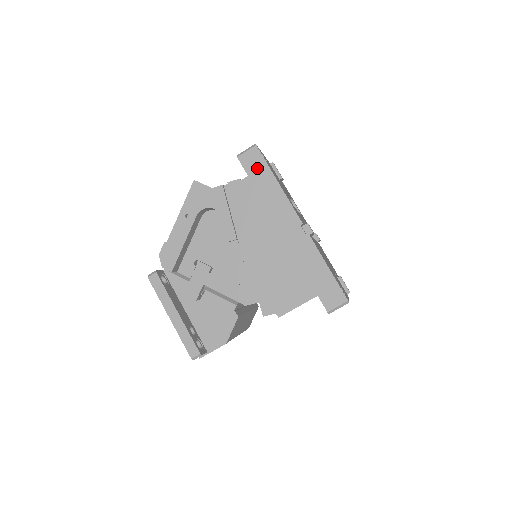
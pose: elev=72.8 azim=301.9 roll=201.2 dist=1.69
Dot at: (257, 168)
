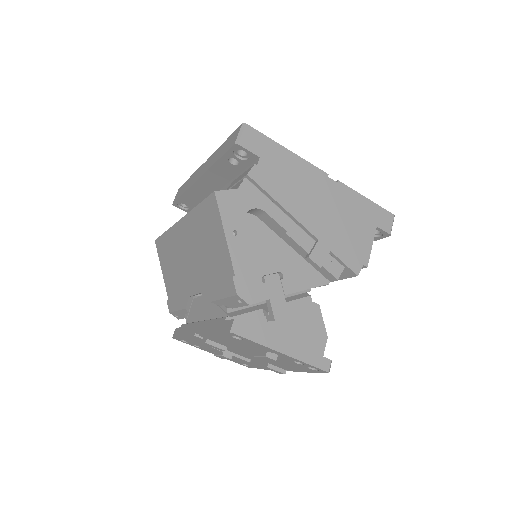
Dot at: (262, 145)
